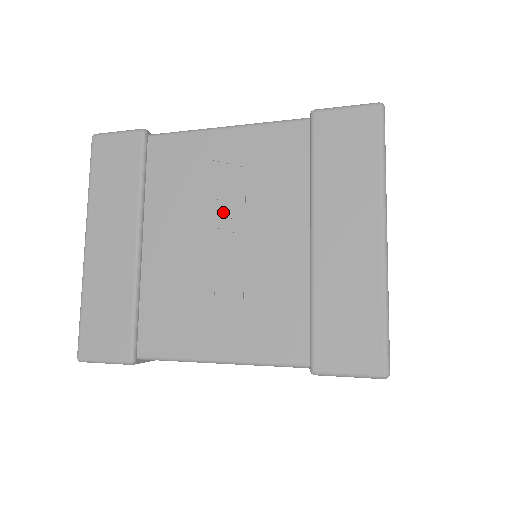
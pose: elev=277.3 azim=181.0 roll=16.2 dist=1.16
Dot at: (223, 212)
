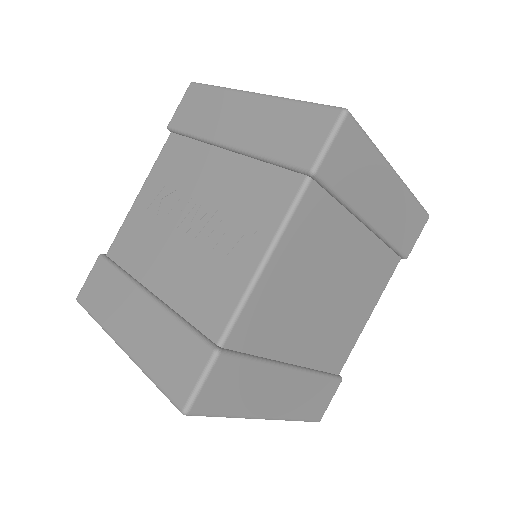
Dot at: (176, 213)
